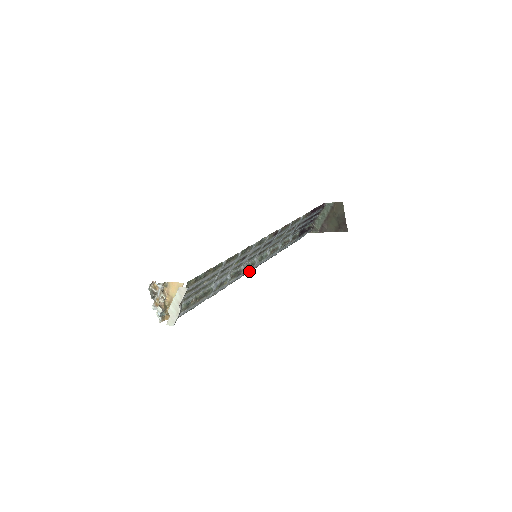
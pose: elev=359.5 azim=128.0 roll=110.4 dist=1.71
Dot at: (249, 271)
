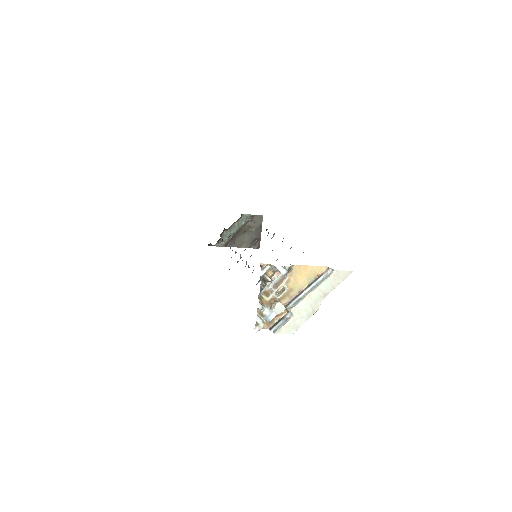
Dot at: occluded
